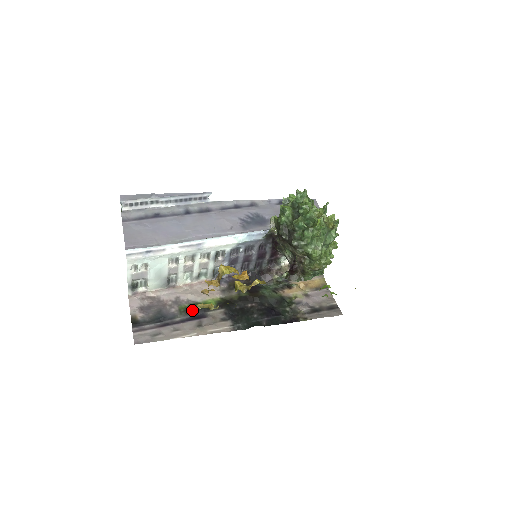
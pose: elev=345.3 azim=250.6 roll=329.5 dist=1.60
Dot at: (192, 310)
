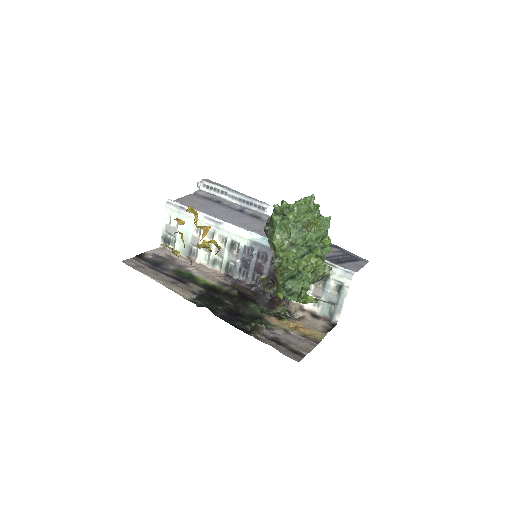
Dot at: (182, 275)
